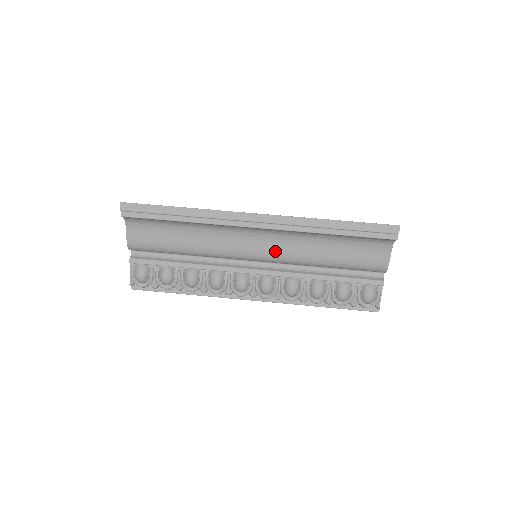
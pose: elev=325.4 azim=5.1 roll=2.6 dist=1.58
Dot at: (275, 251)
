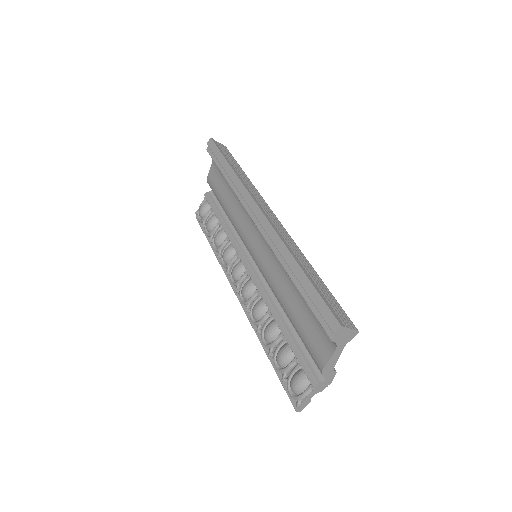
Dot at: (263, 261)
